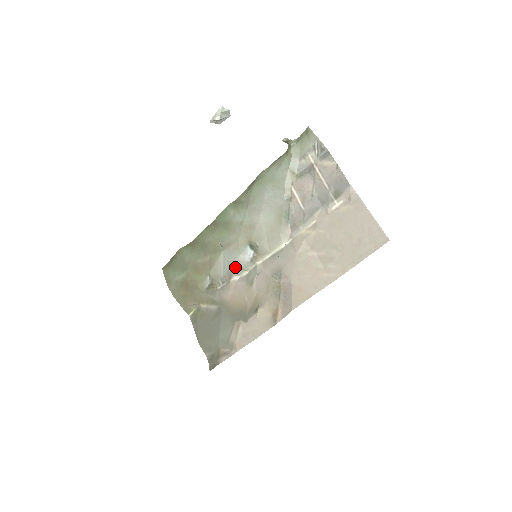
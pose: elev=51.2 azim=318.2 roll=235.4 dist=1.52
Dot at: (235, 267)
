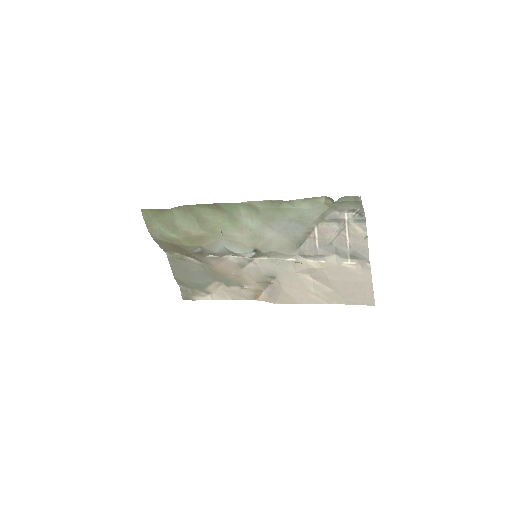
Dot at: (231, 253)
